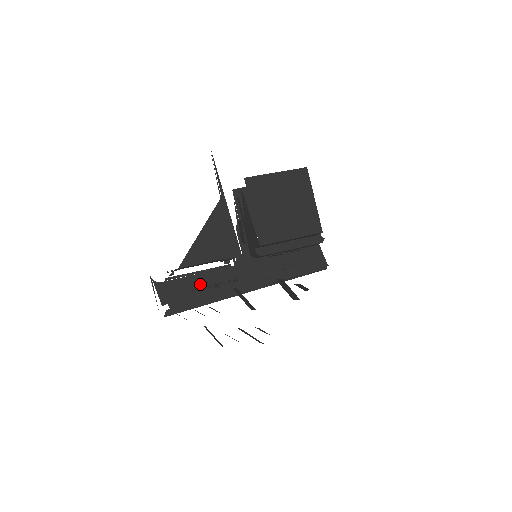
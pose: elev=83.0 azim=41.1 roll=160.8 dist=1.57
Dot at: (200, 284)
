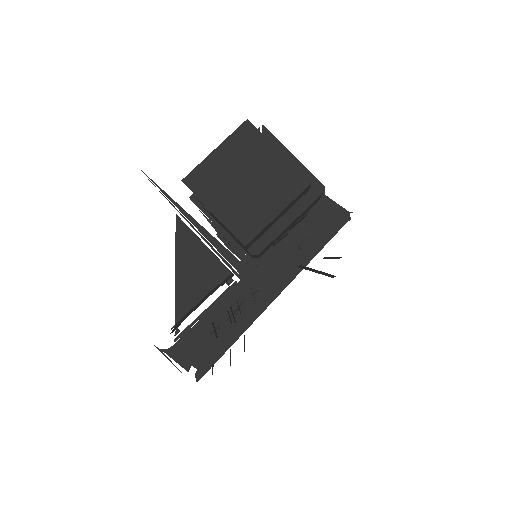
Dot at: (215, 323)
